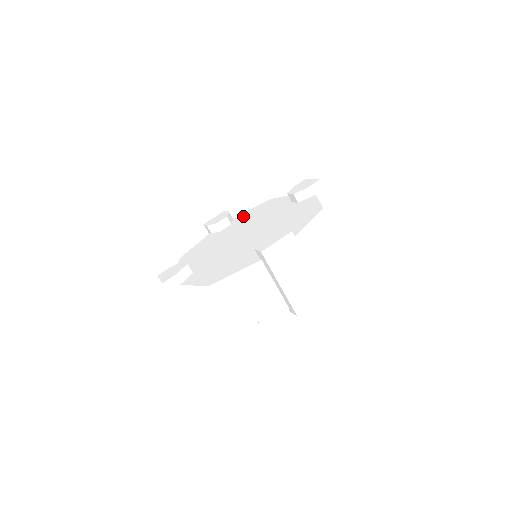
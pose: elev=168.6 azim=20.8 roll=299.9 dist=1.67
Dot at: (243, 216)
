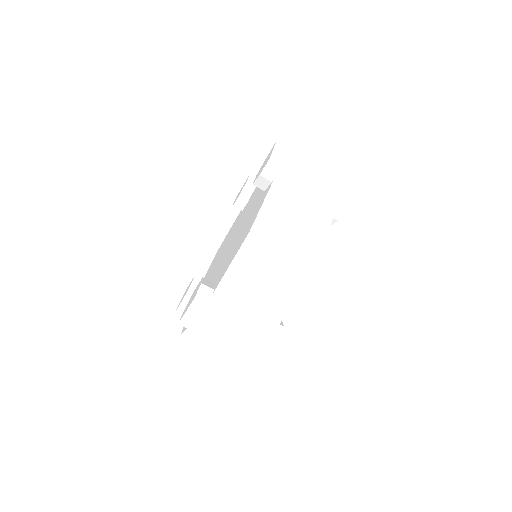
Dot at: occluded
